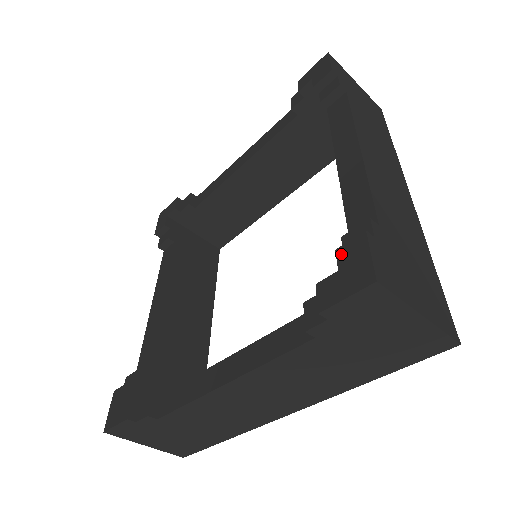
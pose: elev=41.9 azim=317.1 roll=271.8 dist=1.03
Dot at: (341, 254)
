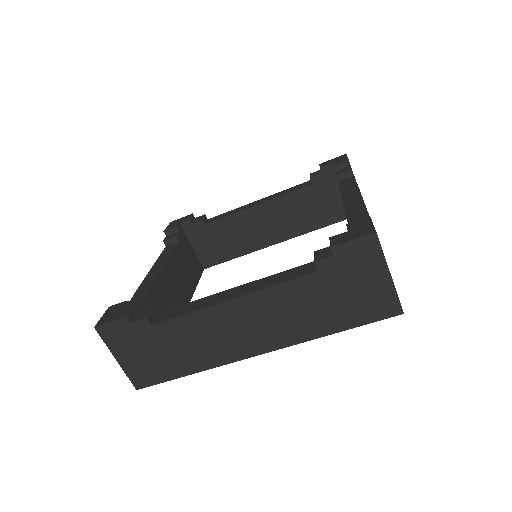
Dot at: (351, 225)
